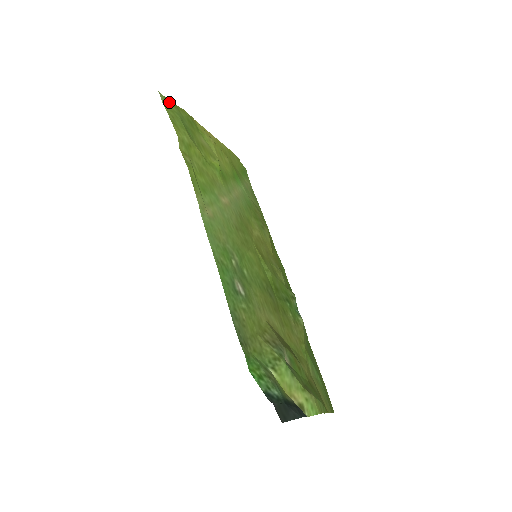
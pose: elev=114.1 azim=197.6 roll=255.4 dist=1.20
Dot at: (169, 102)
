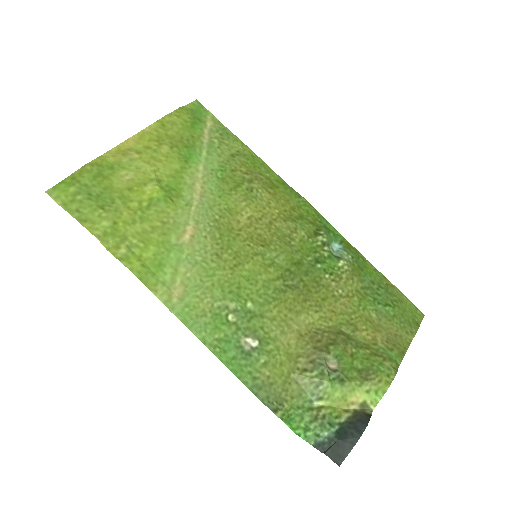
Dot at: (63, 186)
